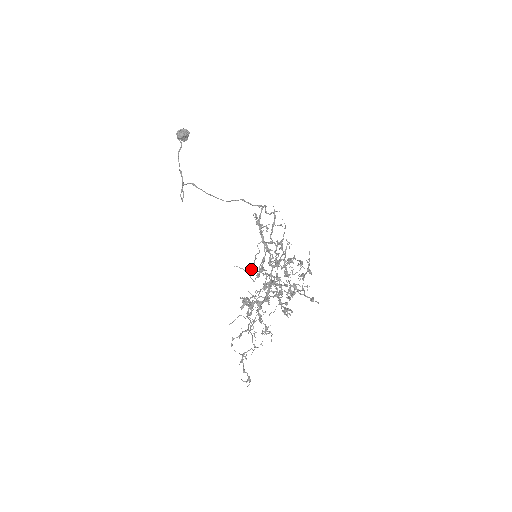
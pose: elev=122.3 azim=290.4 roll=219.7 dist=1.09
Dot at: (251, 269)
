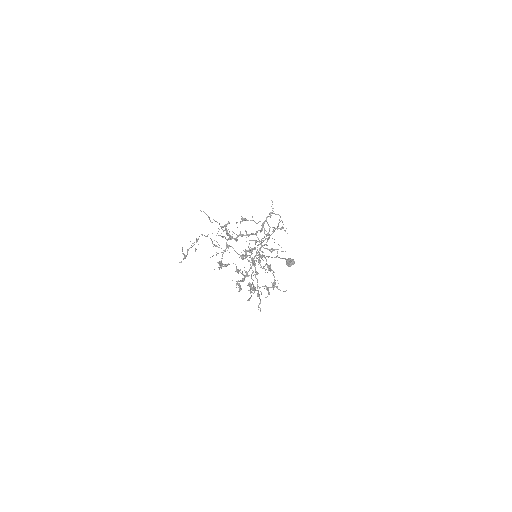
Dot at: occluded
